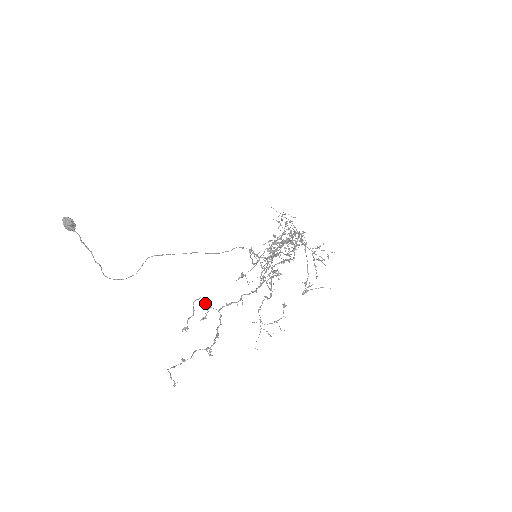
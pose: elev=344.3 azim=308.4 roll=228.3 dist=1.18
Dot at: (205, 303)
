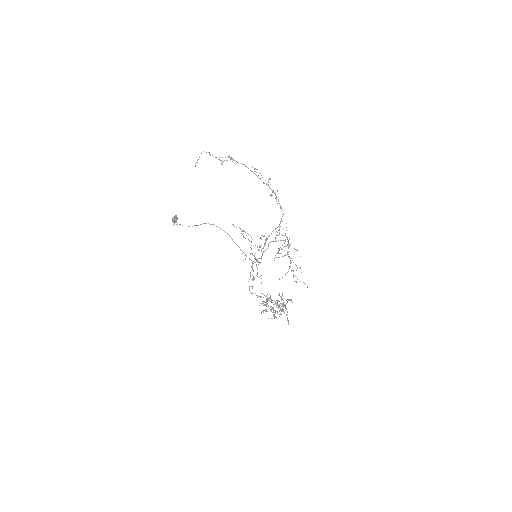
Dot at: (234, 160)
